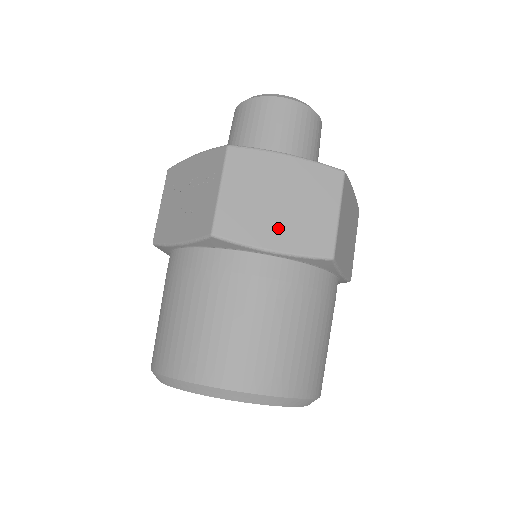
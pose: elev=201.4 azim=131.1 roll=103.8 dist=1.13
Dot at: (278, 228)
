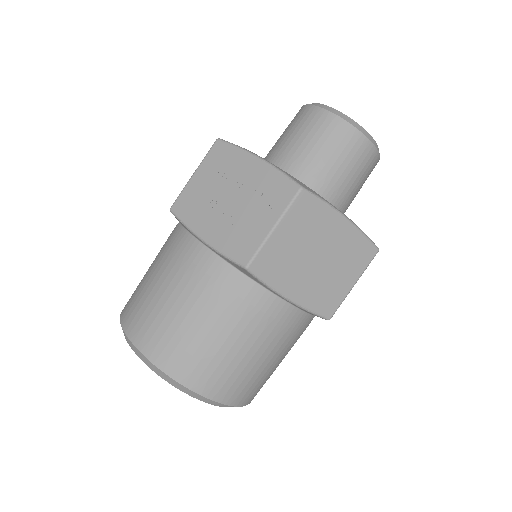
Dot at: (303, 281)
